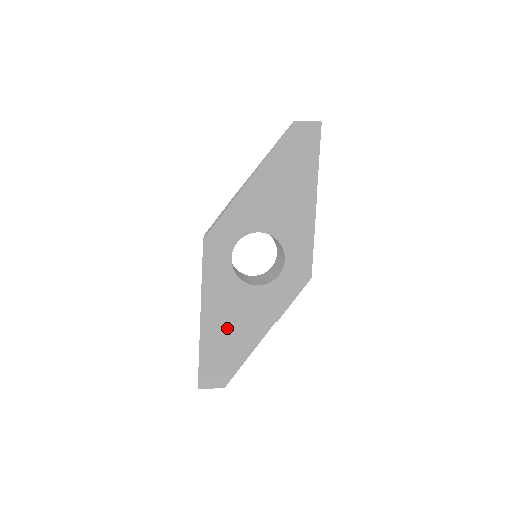
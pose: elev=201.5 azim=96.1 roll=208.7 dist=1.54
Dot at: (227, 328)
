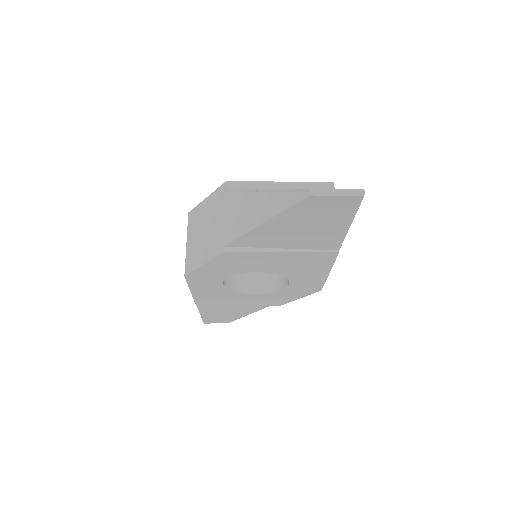
Dot at: (226, 306)
